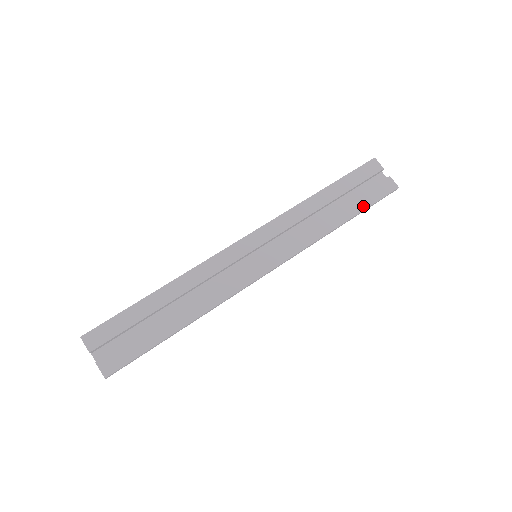
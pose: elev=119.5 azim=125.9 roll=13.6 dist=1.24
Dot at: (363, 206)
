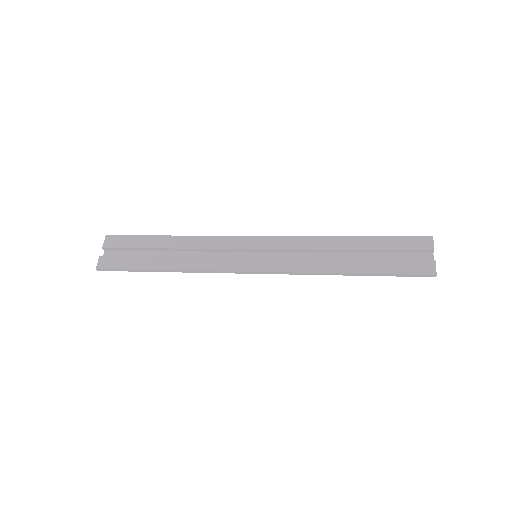
Dot at: (382, 270)
